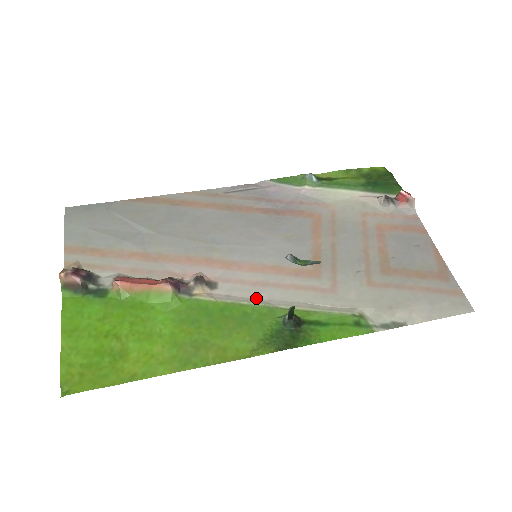
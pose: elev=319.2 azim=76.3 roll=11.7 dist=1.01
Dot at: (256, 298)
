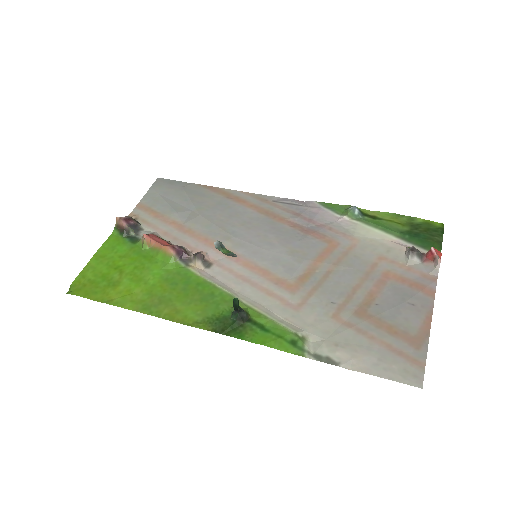
Dot at: (231, 287)
